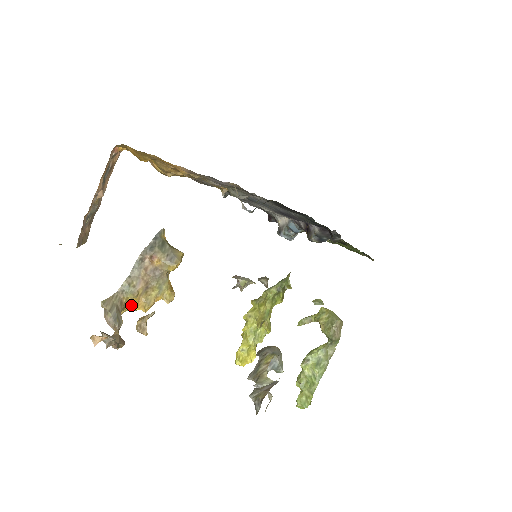
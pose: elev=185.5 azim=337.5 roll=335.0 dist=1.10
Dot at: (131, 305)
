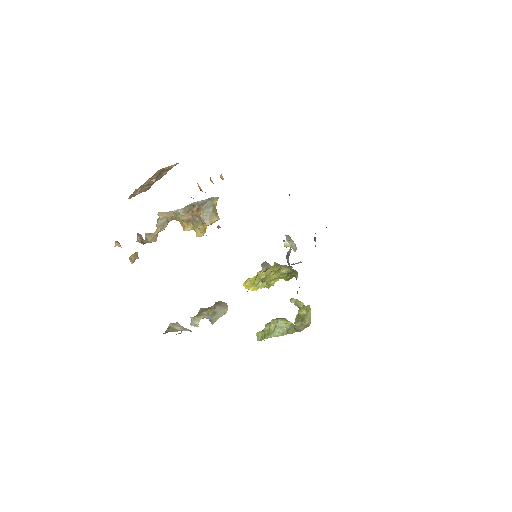
Dot at: (179, 221)
